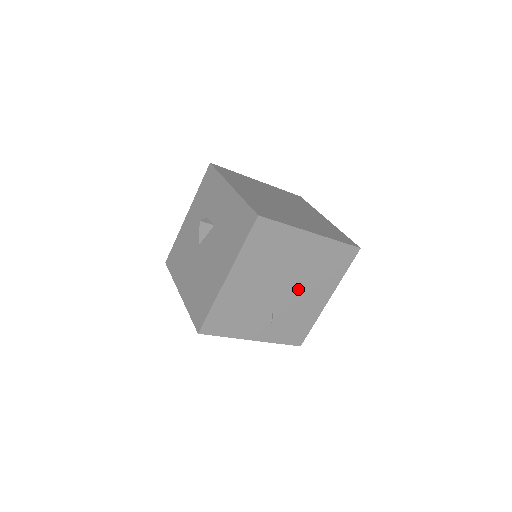
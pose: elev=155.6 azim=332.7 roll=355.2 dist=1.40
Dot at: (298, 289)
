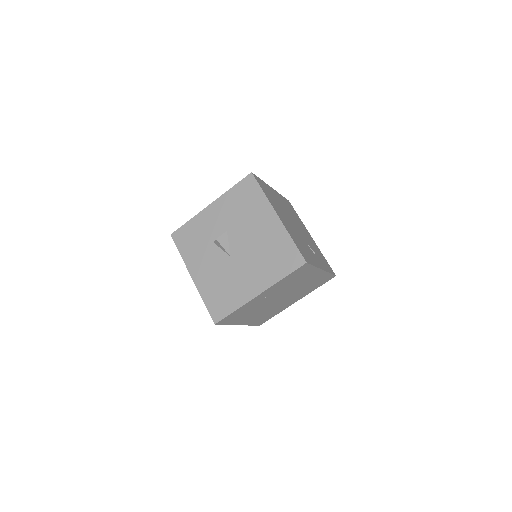
Dot at: (299, 228)
